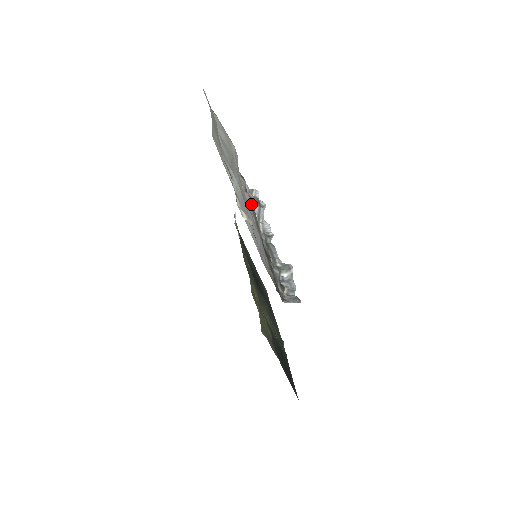
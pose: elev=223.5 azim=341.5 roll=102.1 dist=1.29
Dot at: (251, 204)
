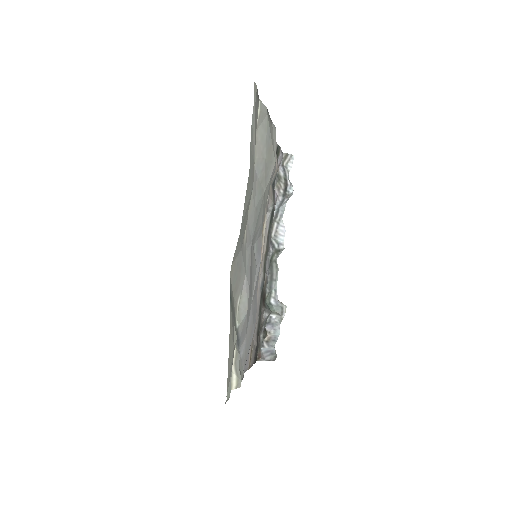
Dot at: (271, 217)
